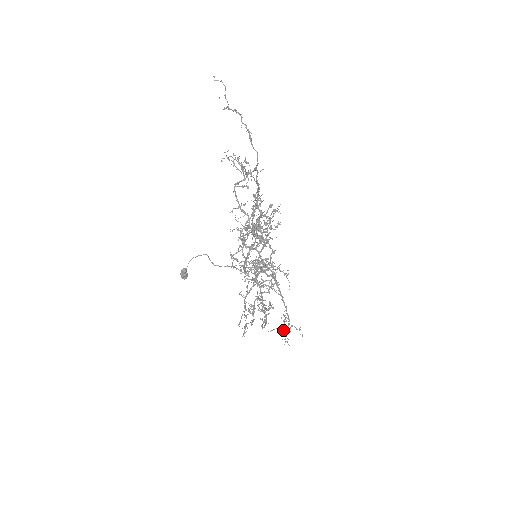
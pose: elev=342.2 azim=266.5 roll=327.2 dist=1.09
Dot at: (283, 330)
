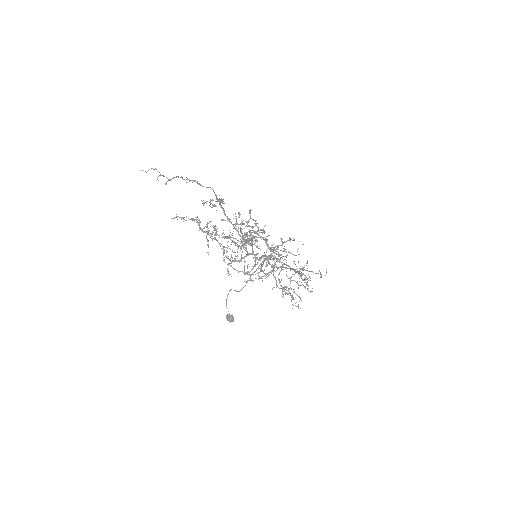
Dot at: occluded
